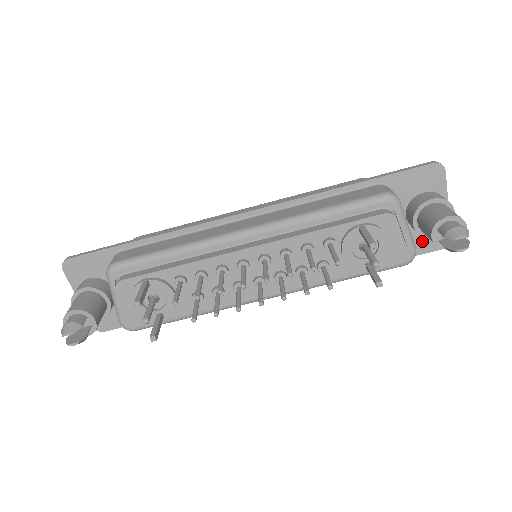
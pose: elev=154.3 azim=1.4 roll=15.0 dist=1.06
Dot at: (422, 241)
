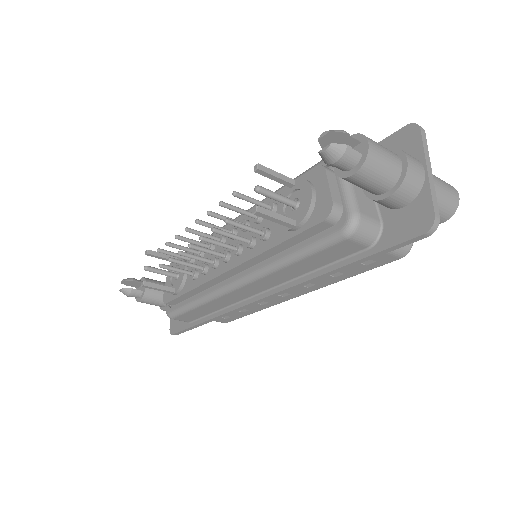
Dot at: (398, 225)
